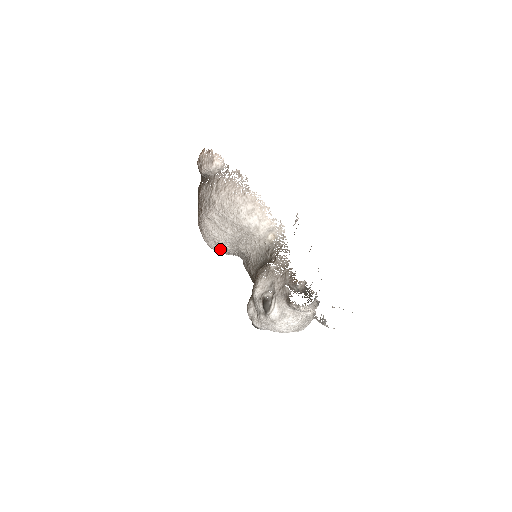
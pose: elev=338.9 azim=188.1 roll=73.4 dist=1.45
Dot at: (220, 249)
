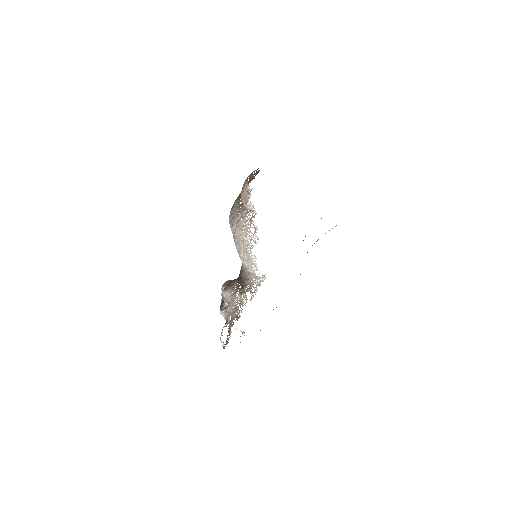
Dot at: occluded
